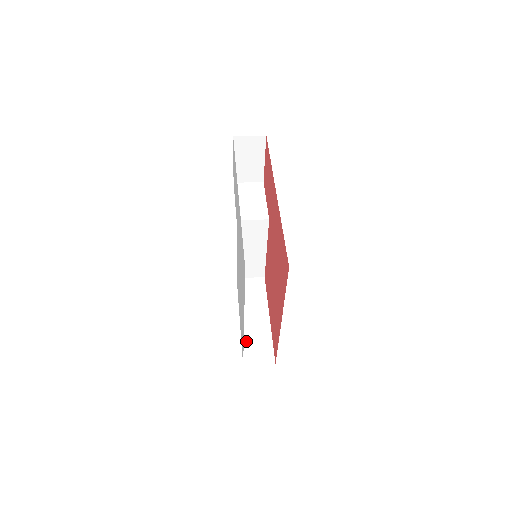
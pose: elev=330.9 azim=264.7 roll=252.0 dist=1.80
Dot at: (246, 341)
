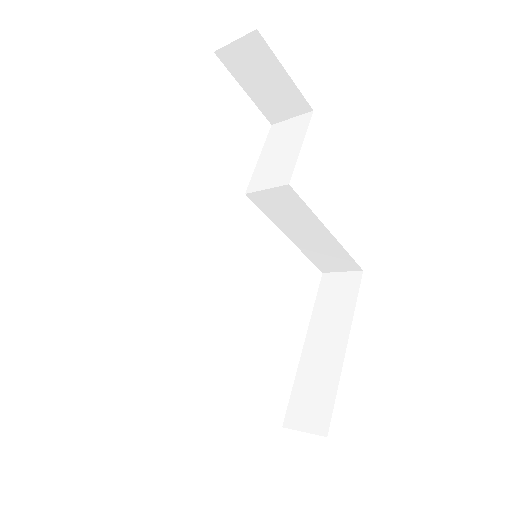
Dot at: (299, 384)
